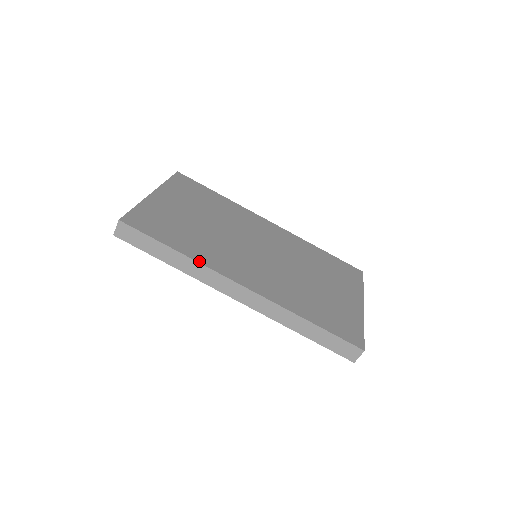
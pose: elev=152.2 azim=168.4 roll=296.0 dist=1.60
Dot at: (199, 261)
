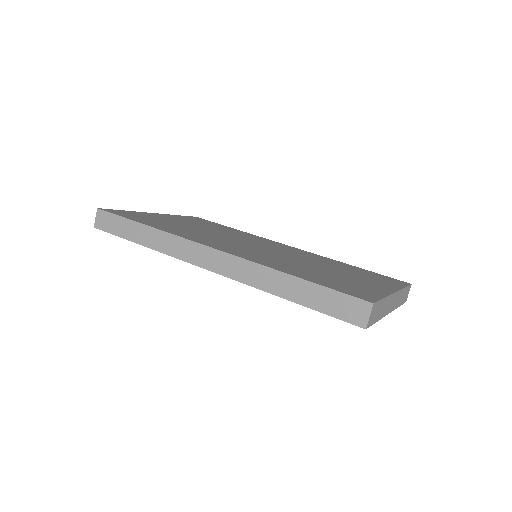
Dot at: (168, 232)
